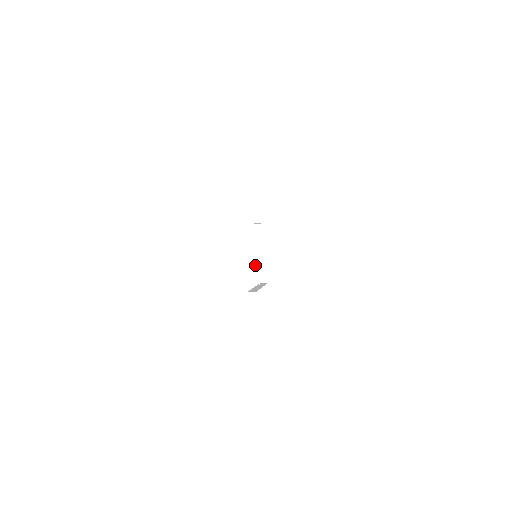
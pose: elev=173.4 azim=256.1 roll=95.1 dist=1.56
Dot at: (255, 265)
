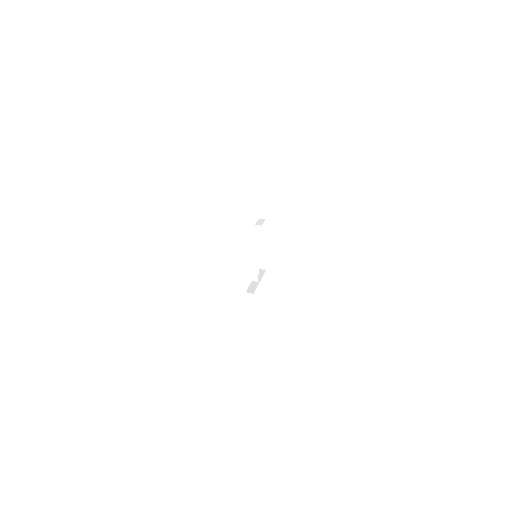
Dot at: (254, 264)
